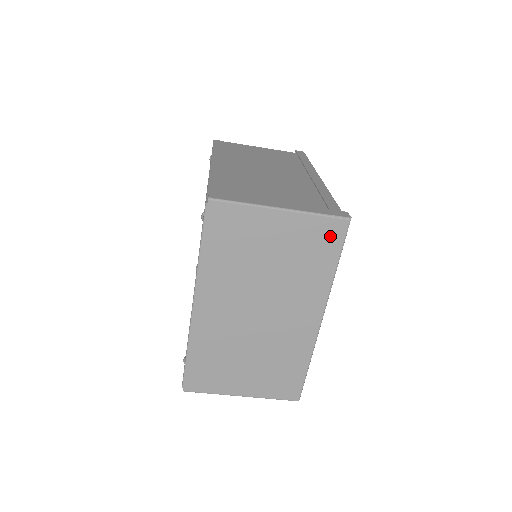
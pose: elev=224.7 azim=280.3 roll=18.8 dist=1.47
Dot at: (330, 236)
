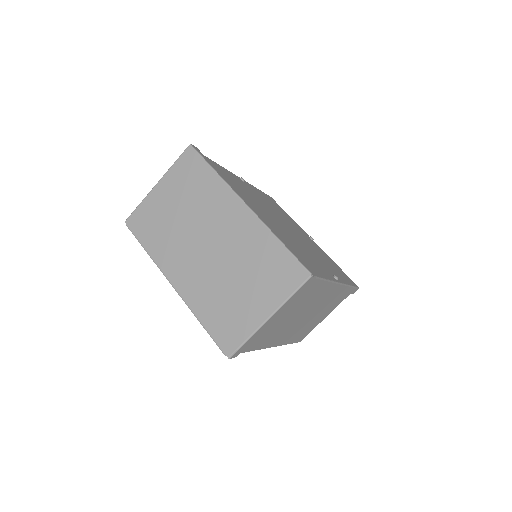
Dot at: (191, 163)
